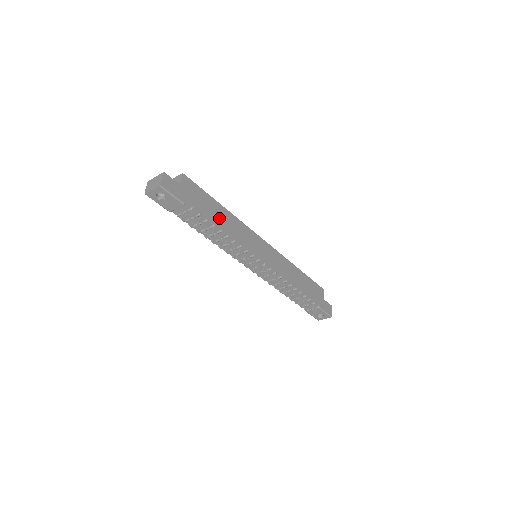
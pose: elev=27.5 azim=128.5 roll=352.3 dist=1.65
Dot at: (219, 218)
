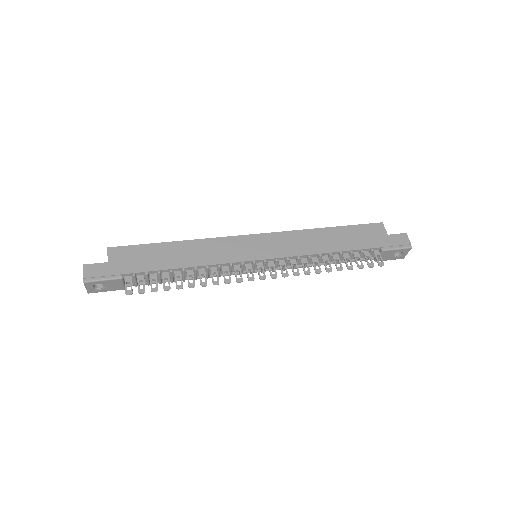
Dot at: (174, 258)
